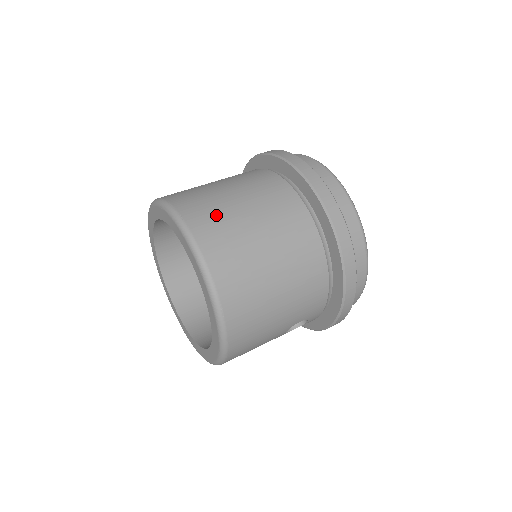
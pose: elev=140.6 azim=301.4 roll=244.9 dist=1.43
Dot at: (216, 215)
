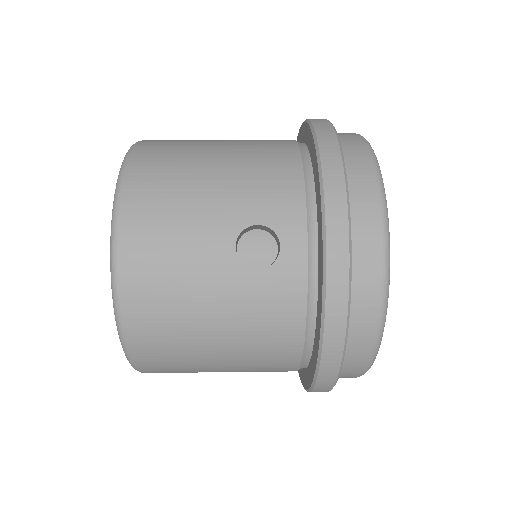
Dot at: occluded
